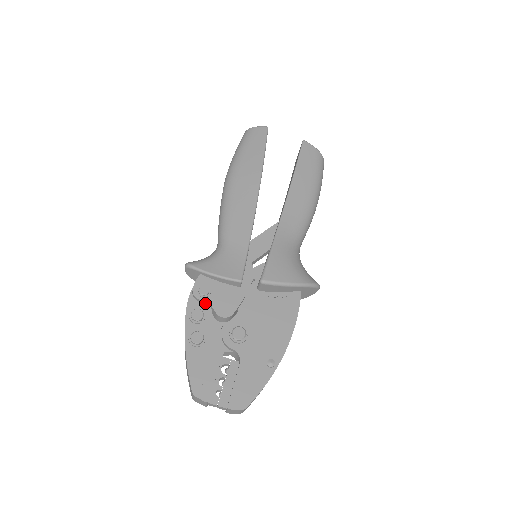
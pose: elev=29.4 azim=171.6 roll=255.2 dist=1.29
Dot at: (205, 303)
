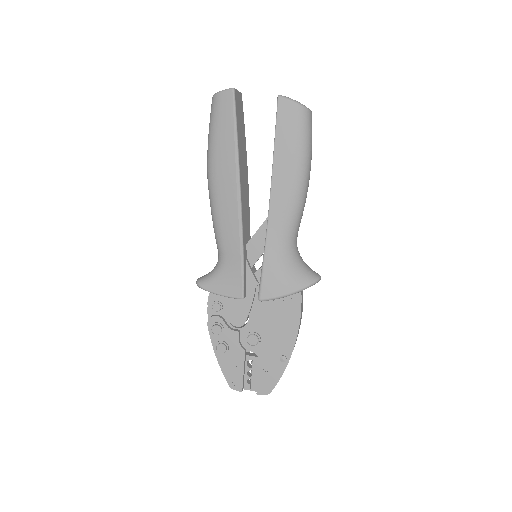
Dot at: (221, 314)
